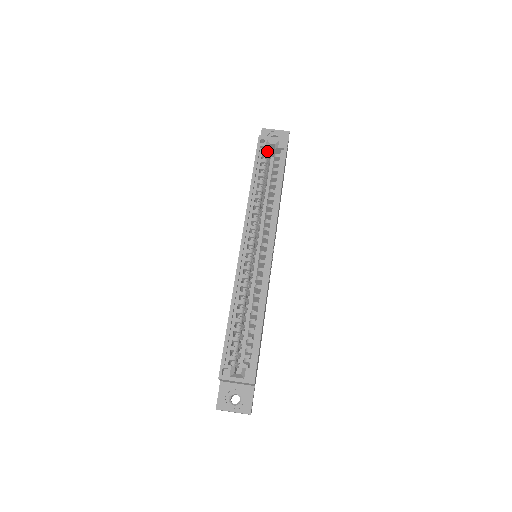
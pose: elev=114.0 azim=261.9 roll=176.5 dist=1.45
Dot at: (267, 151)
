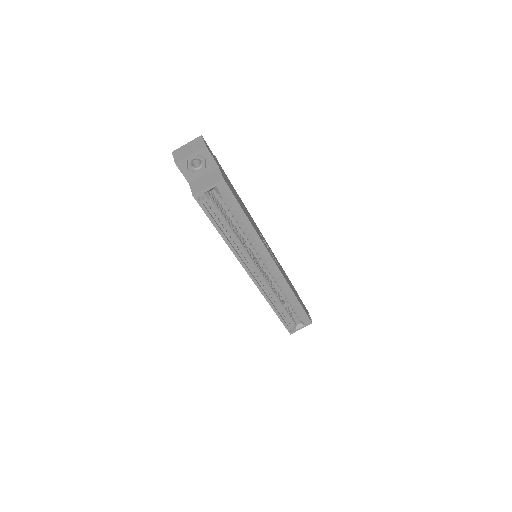
Dot at: (209, 198)
